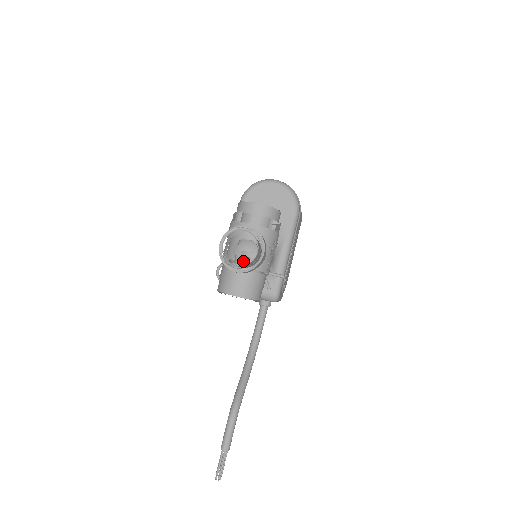
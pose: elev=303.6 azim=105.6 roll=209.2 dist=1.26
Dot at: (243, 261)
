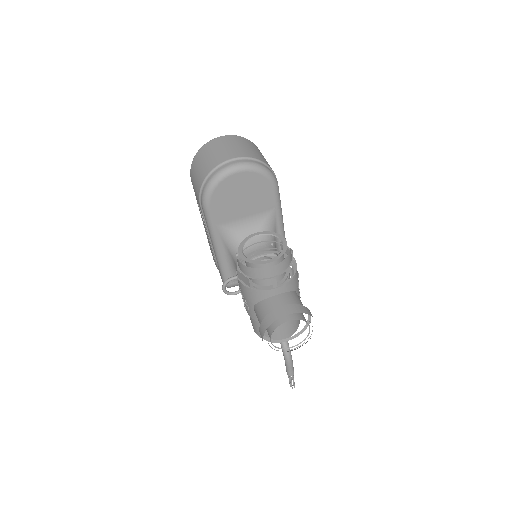
Dot at: occluded
